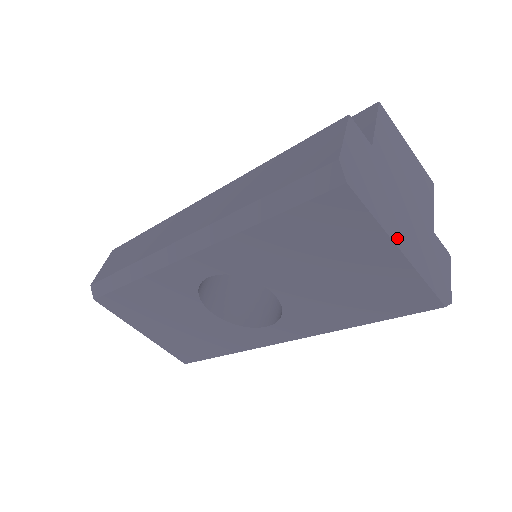
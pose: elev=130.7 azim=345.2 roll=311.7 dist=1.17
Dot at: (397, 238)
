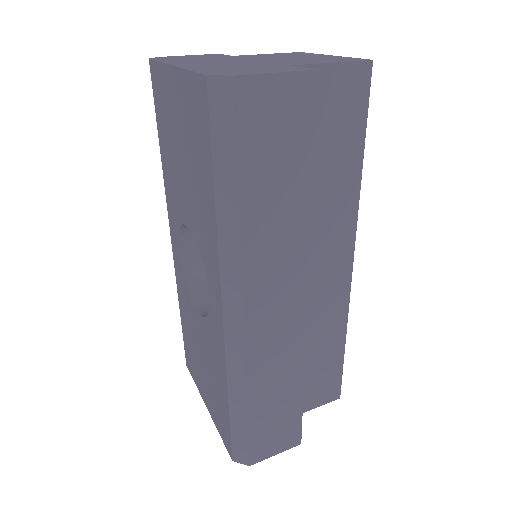
Dot at: (180, 64)
